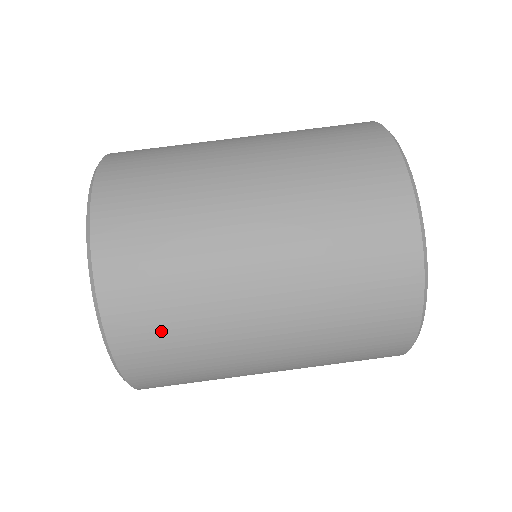
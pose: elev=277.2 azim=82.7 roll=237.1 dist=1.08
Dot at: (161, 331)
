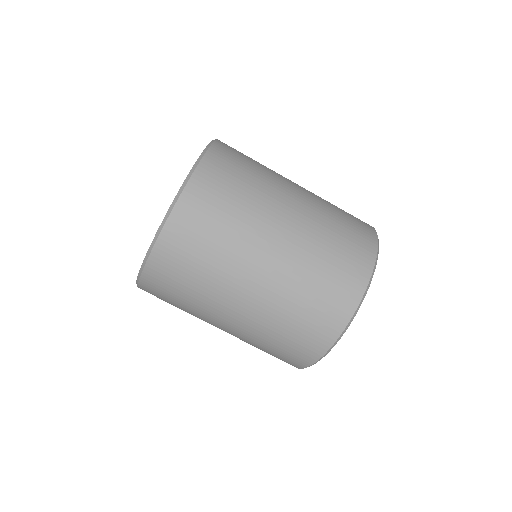
Dot at: (180, 275)
